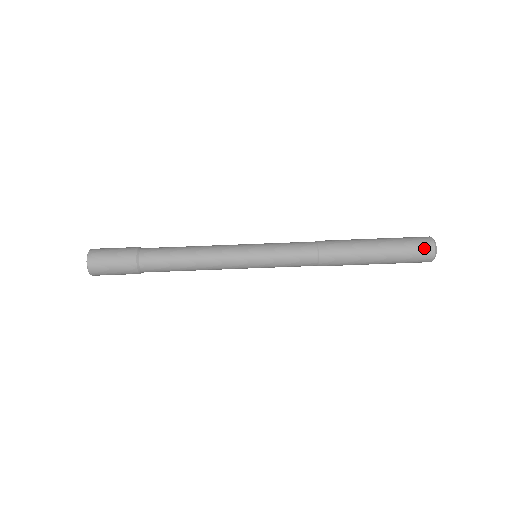
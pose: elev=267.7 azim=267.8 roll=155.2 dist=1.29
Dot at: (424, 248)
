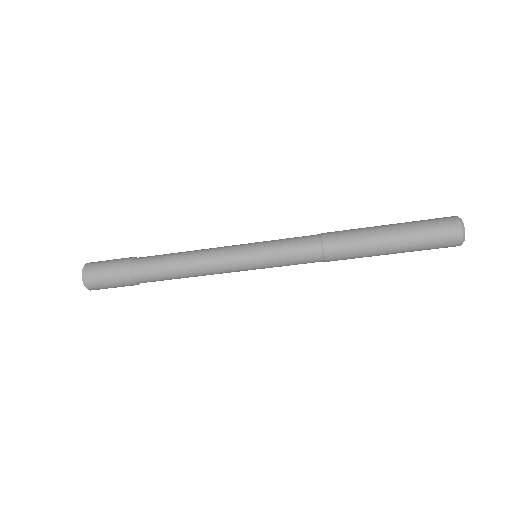
Dot at: (449, 241)
